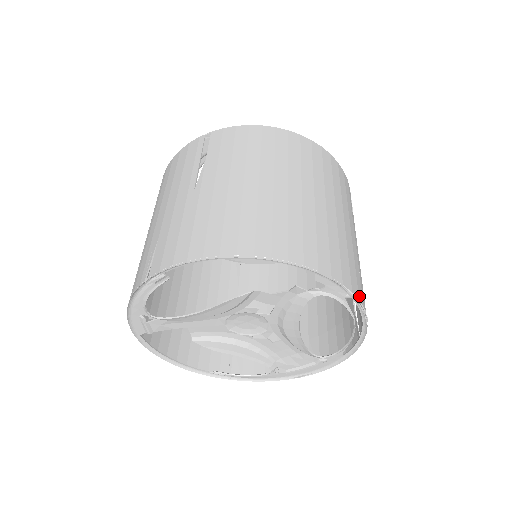
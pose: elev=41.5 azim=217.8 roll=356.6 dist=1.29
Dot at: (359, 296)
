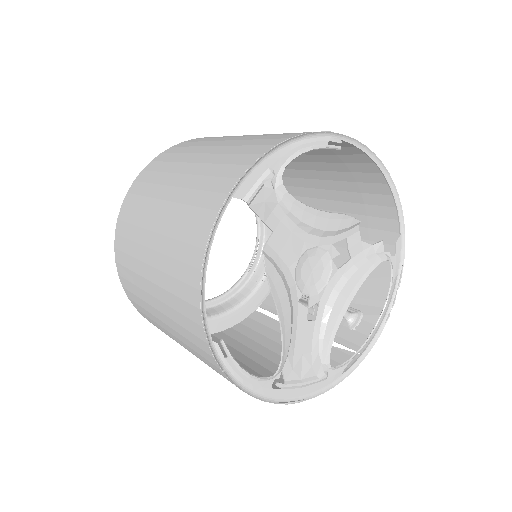
Dot at: (391, 289)
